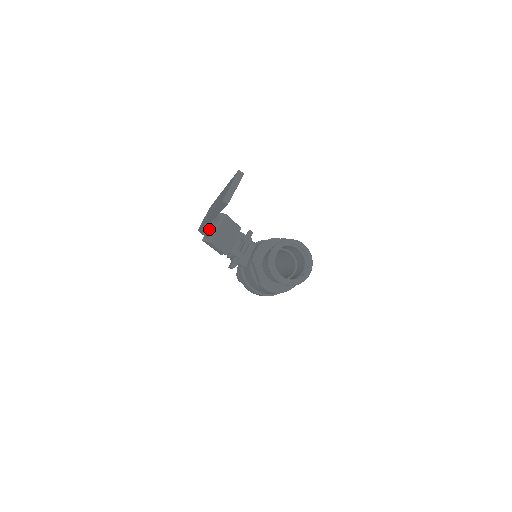
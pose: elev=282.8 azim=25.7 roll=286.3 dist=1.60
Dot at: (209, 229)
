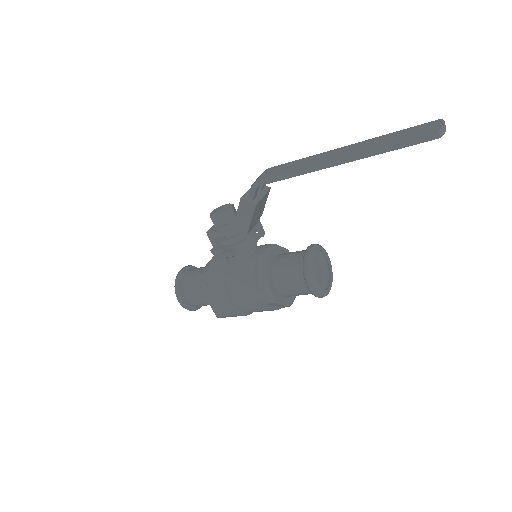
Dot at: occluded
